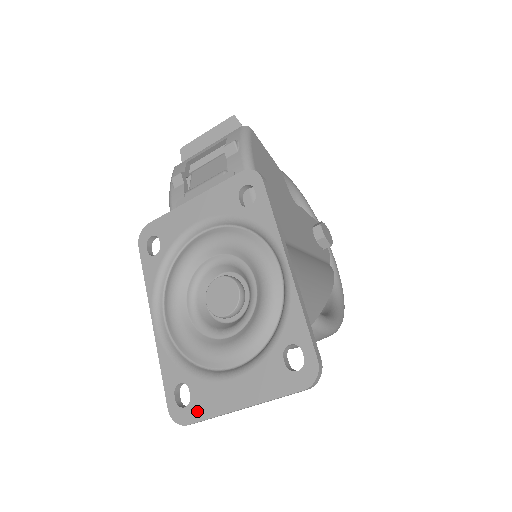
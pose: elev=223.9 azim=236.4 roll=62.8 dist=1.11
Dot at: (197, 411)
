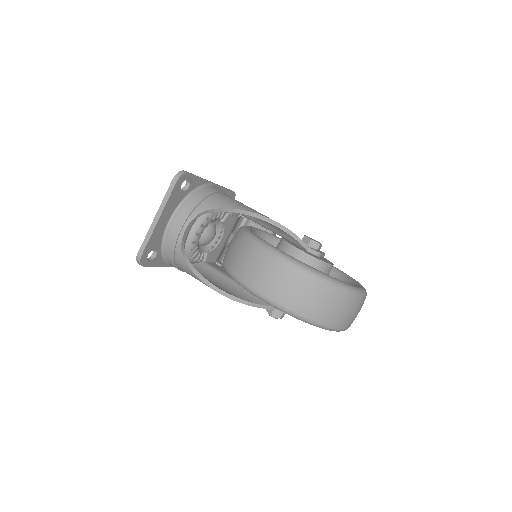
Dot at: occluded
